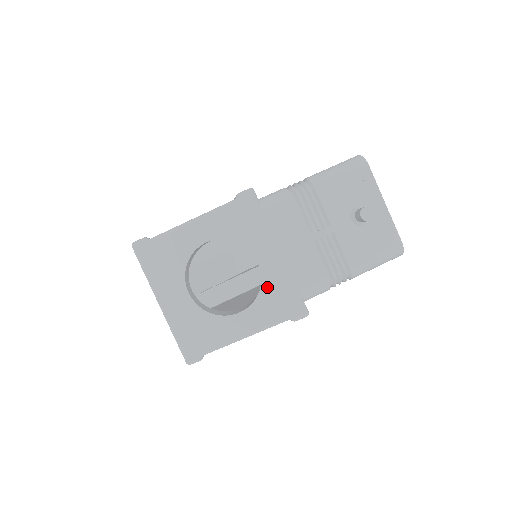
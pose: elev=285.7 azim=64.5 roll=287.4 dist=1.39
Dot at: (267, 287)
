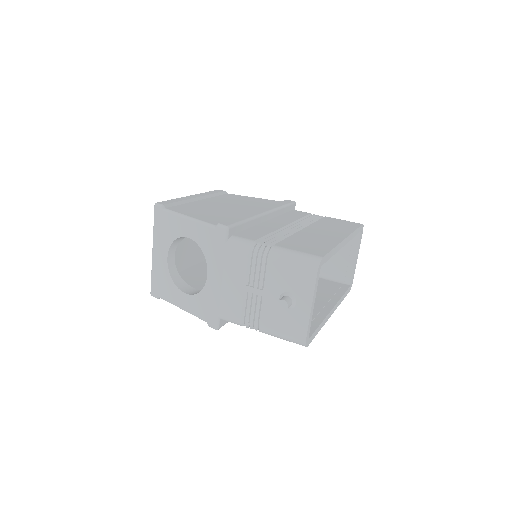
Dot at: (204, 293)
